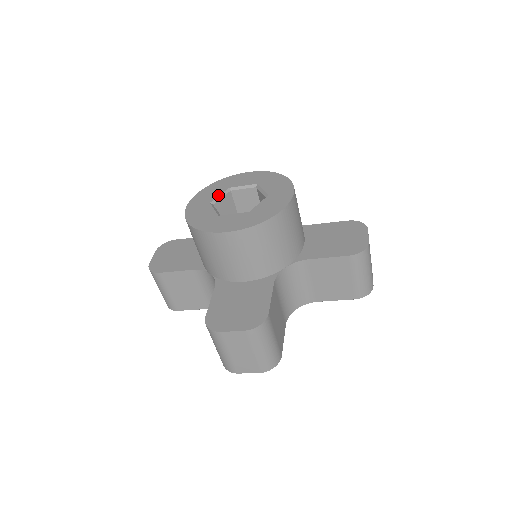
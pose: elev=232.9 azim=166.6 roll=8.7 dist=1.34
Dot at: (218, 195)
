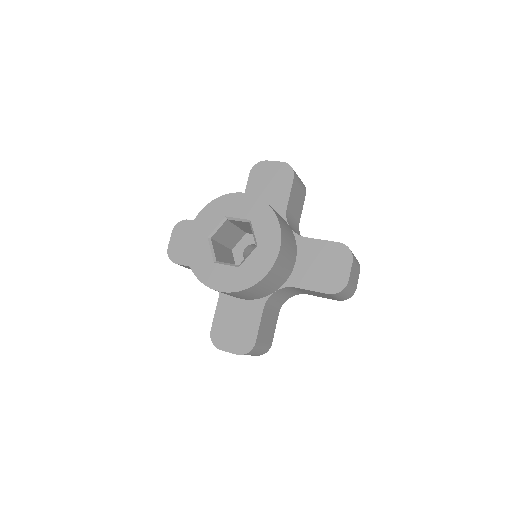
Dot at: (215, 227)
